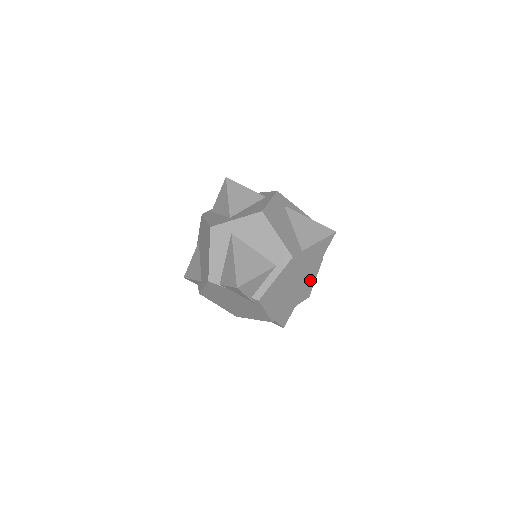
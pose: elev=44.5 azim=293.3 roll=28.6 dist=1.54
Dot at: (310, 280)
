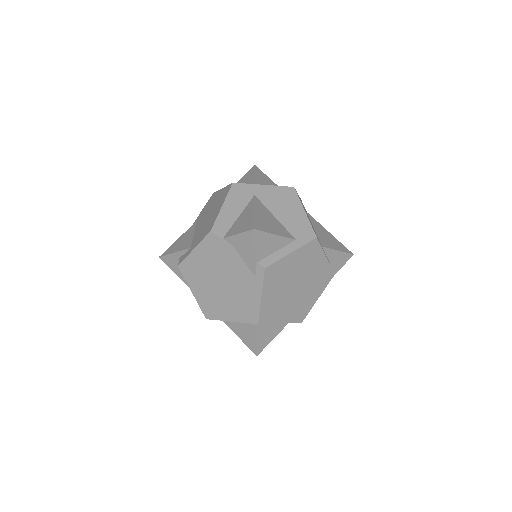
Dot at: (313, 295)
